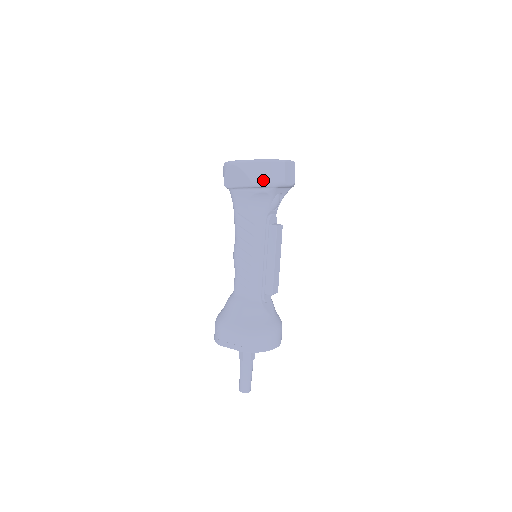
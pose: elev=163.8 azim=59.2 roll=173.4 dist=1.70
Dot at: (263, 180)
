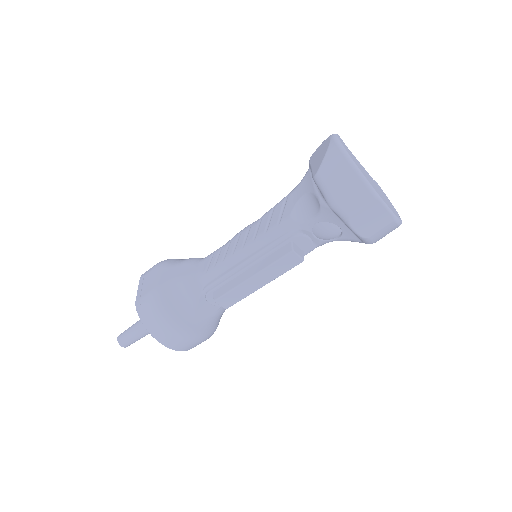
Dot at: (328, 184)
